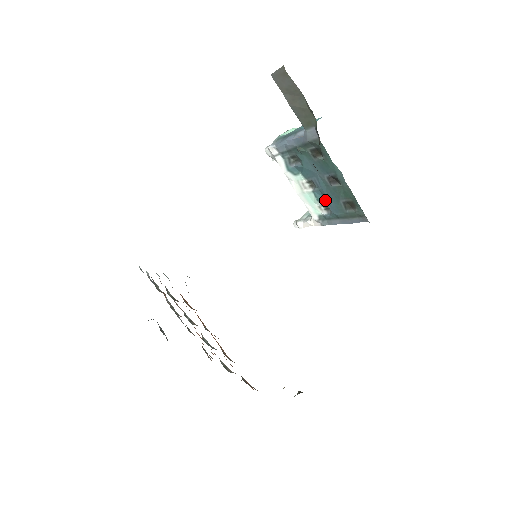
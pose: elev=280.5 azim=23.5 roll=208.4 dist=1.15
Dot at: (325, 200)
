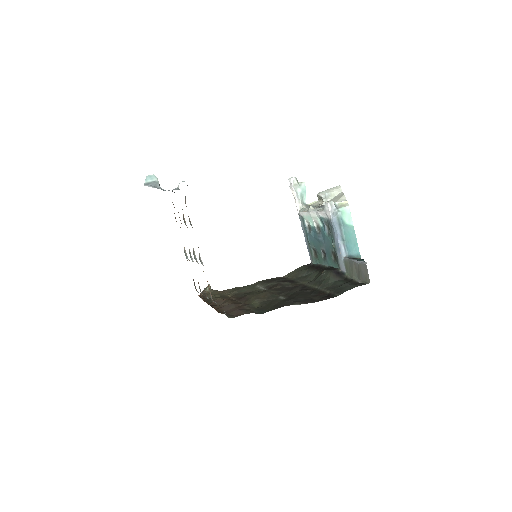
Dot at: (313, 233)
